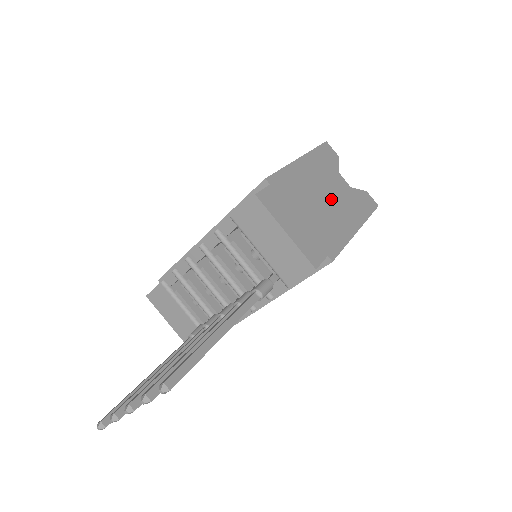
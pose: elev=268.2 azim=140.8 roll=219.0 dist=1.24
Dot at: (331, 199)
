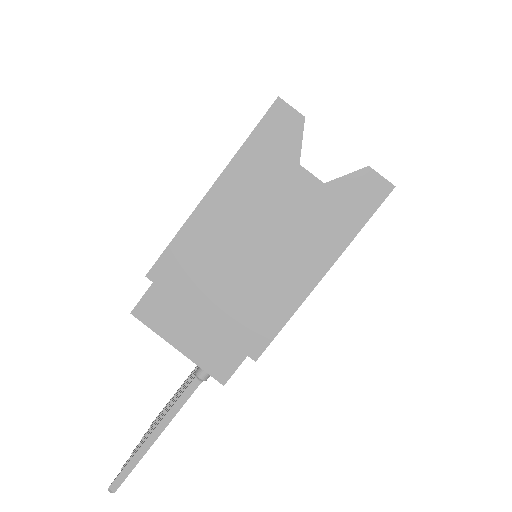
Dot at: (269, 242)
